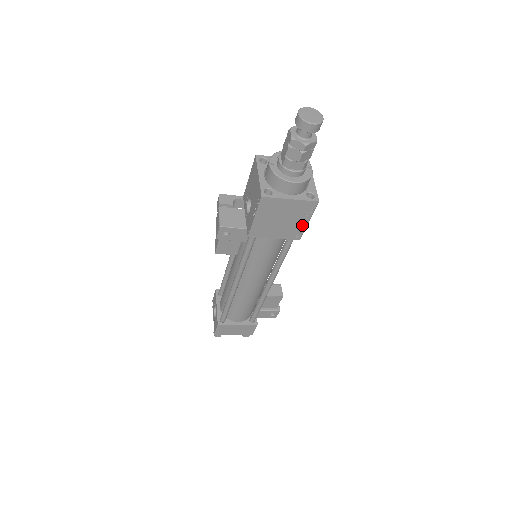
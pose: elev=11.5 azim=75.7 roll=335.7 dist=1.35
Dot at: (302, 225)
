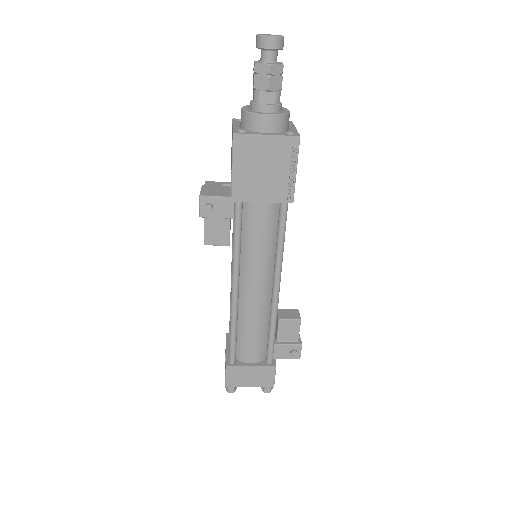
Dot at: (290, 177)
